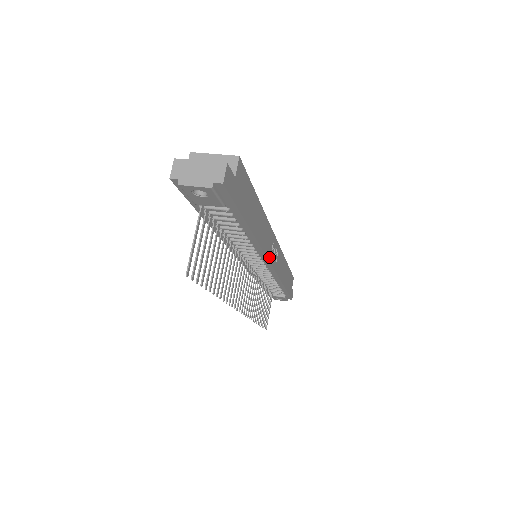
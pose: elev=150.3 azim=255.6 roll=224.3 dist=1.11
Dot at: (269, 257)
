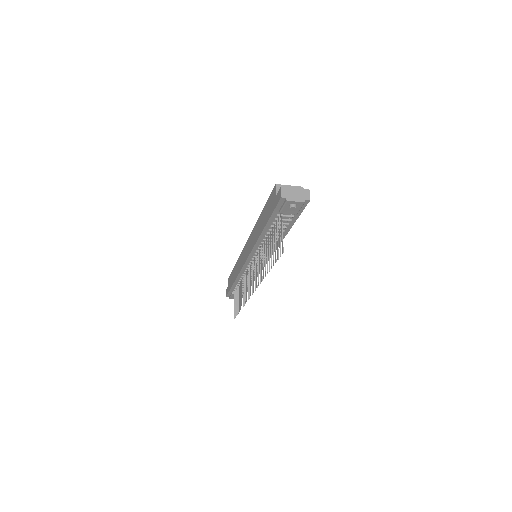
Dot at: occluded
